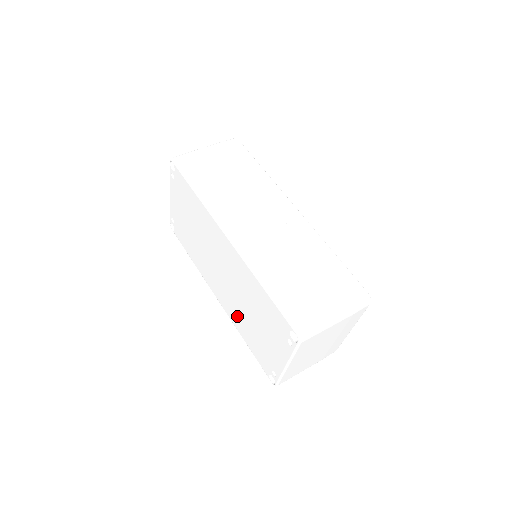
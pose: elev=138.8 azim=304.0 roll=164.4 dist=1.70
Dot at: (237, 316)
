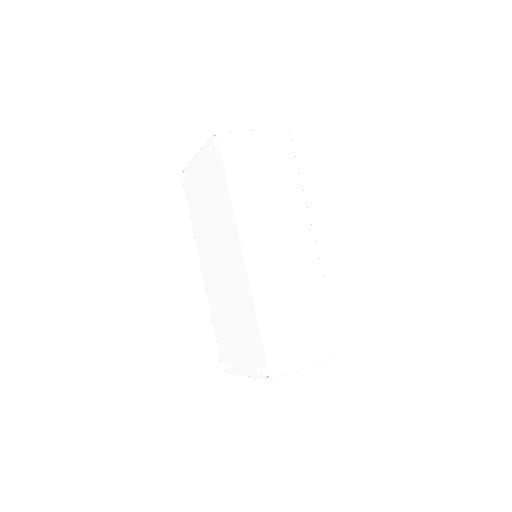
Dot at: (216, 302)
